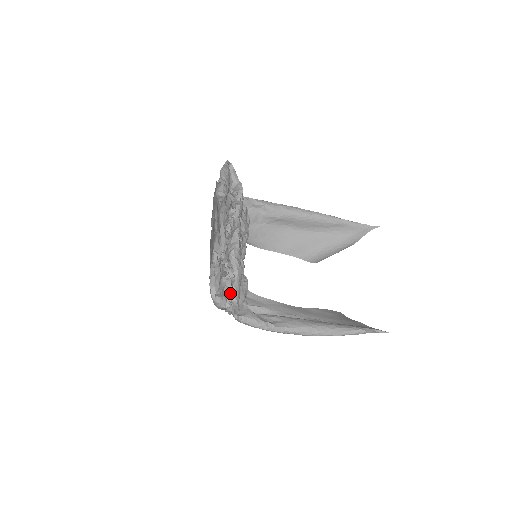
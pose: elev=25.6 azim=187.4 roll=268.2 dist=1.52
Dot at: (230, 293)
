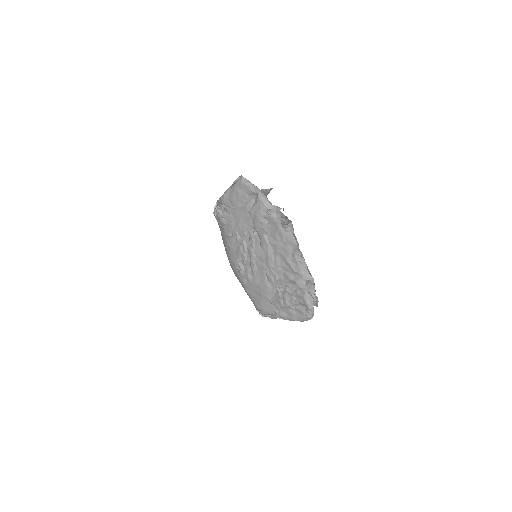
Dot at: occluded
